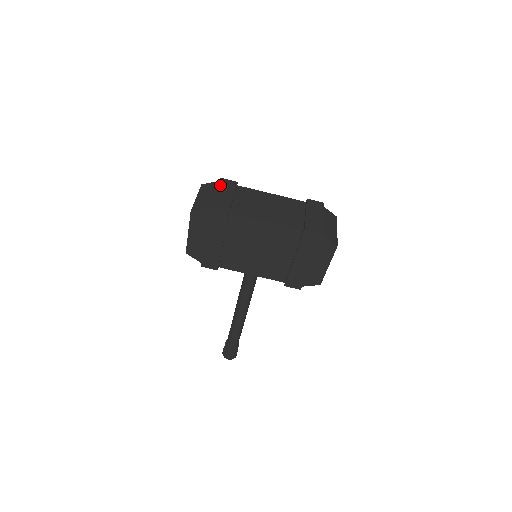
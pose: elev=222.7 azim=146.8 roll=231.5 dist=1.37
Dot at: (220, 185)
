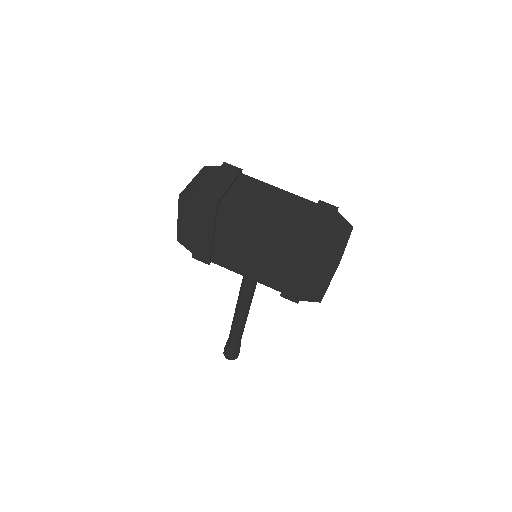
Dot at: (220, 170)
